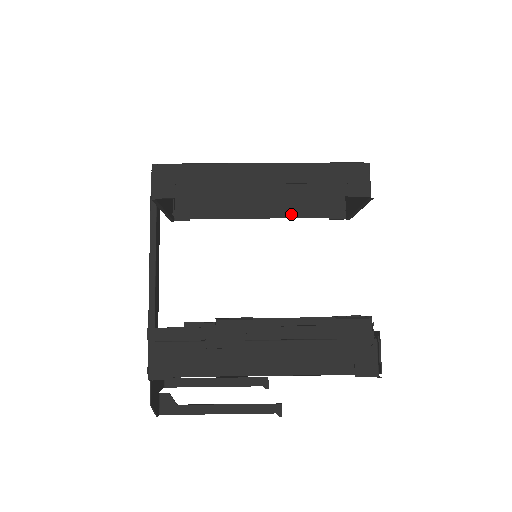
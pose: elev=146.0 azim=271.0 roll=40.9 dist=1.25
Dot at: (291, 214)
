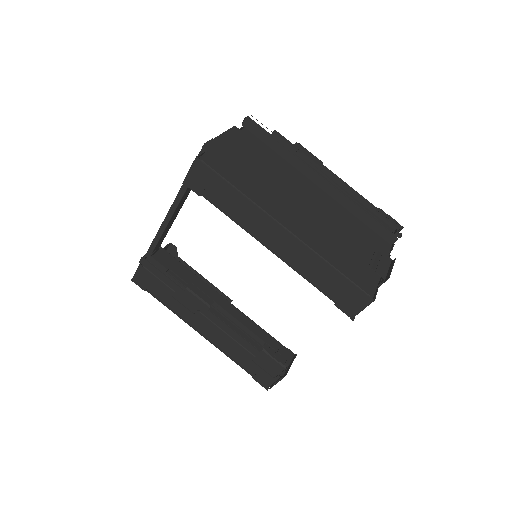
Dot at: occluded
